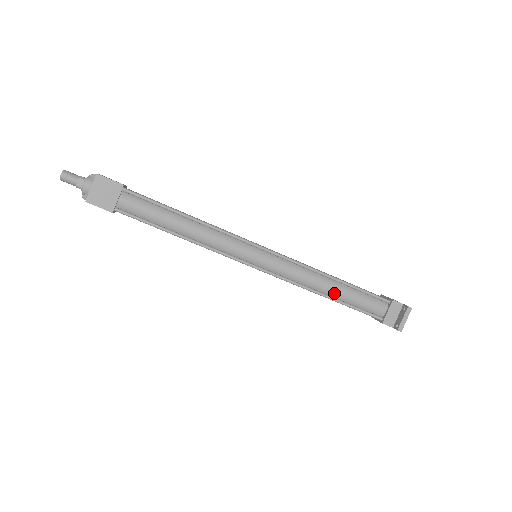
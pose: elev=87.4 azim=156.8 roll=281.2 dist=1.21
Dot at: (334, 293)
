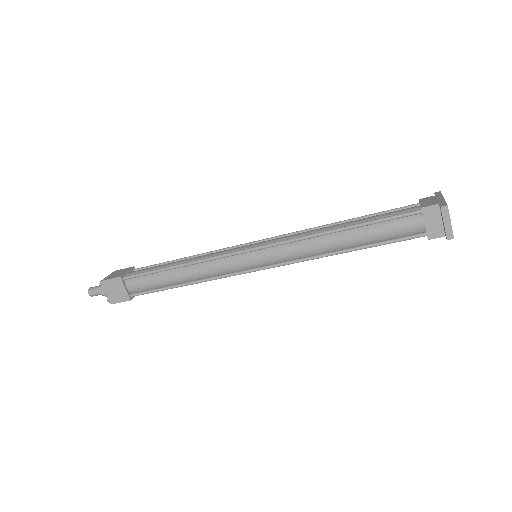
Dot at: (349, 244)
